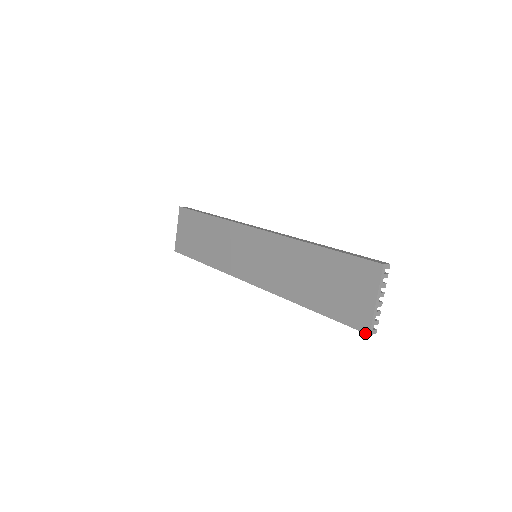
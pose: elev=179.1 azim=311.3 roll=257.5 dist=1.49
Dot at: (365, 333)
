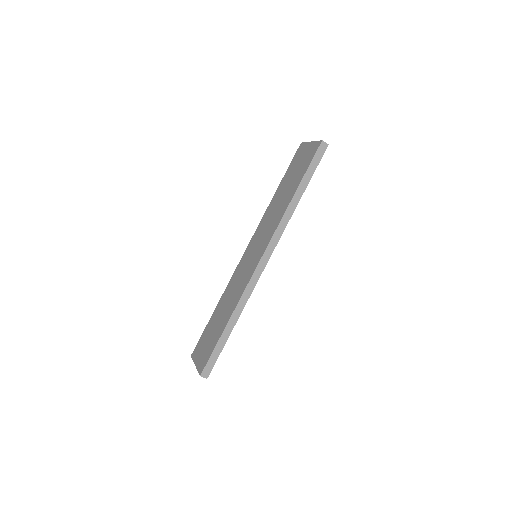
Dot at: (320, 143)
